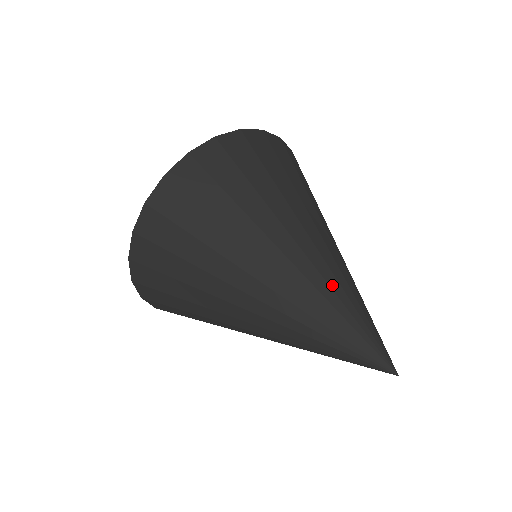
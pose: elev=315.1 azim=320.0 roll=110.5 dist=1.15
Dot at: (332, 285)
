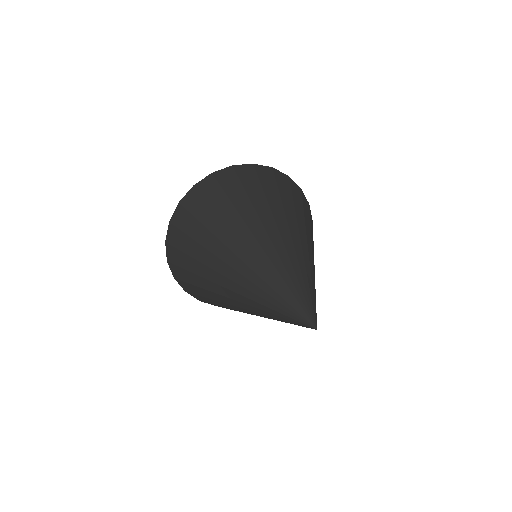
Dot at: (276, 265)
